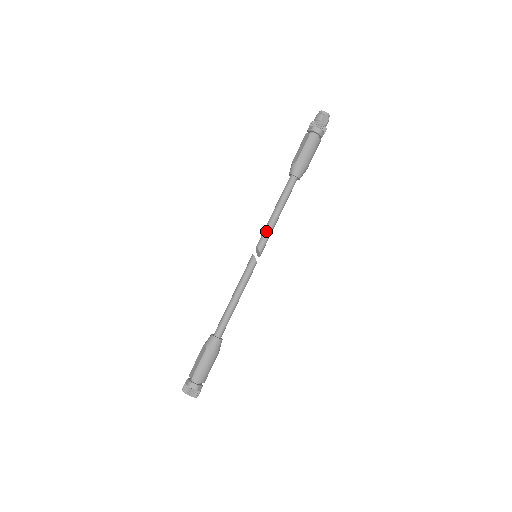
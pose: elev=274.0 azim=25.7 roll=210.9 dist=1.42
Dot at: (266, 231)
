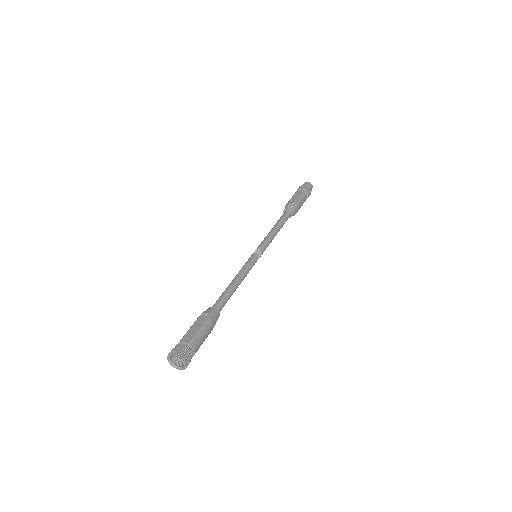
Dot at: (268, 240)
